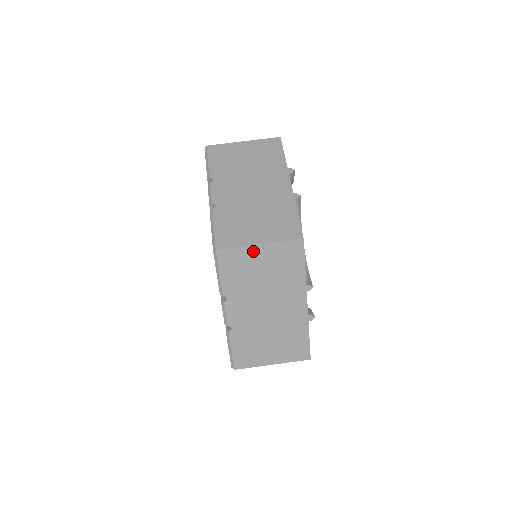
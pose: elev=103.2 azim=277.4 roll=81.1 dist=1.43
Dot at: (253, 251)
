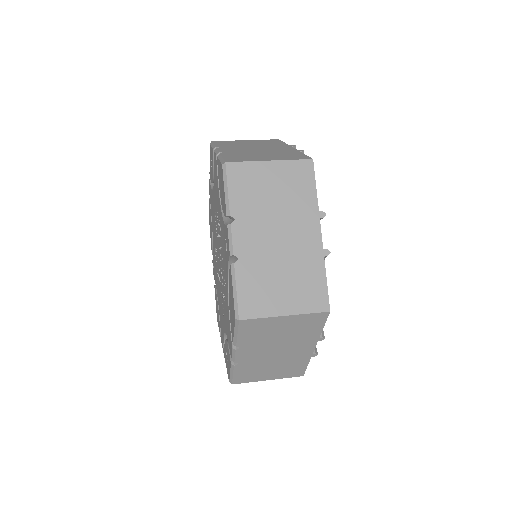
Dot at: (241, 141)
